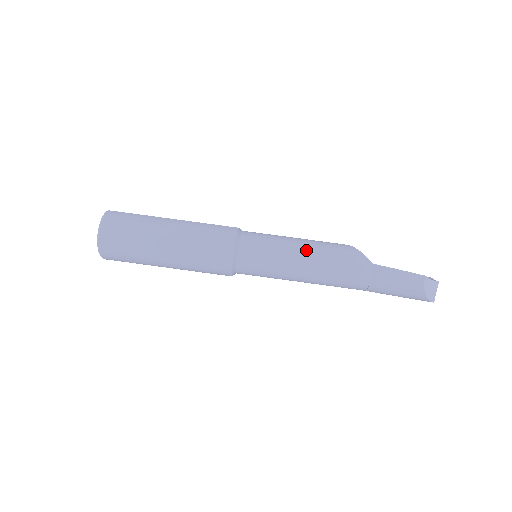
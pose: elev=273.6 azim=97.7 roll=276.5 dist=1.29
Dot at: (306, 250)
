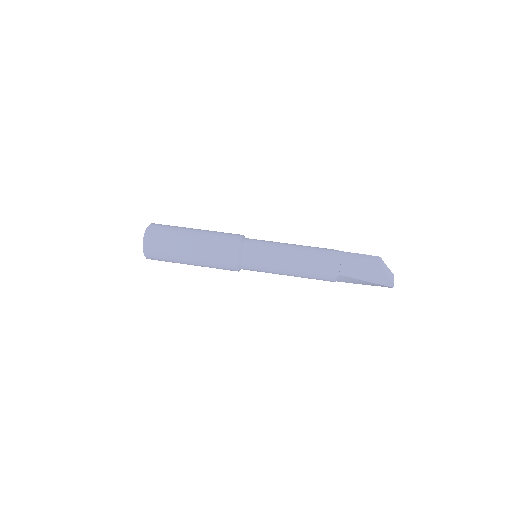
Dot at: (292, 244)
